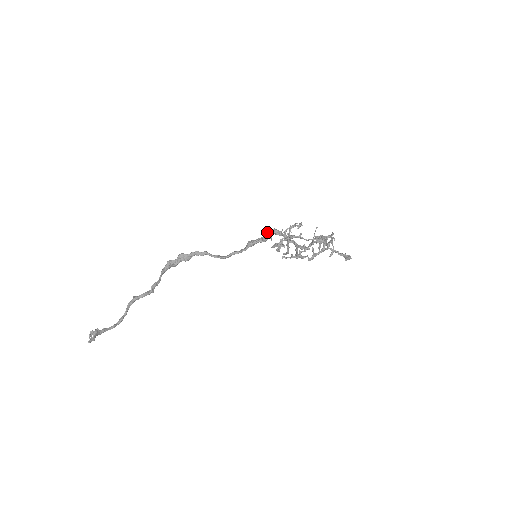
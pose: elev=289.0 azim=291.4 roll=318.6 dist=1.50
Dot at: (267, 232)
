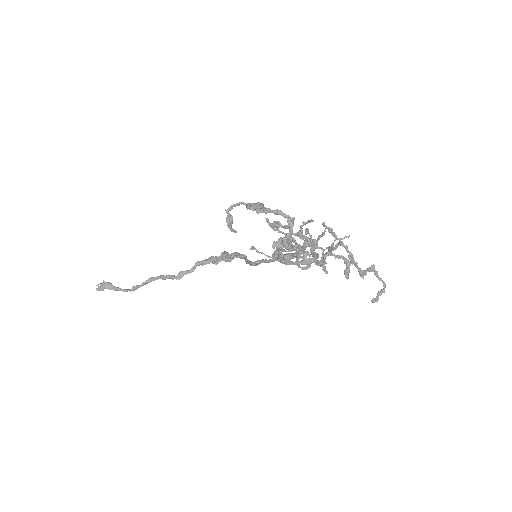
Dot at: (304, 241)
